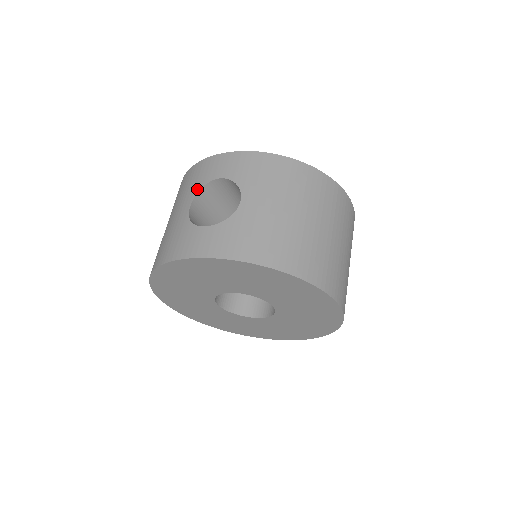
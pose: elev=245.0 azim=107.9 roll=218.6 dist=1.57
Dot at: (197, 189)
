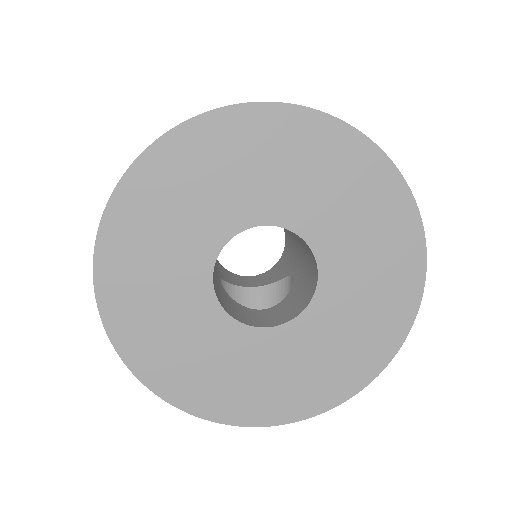
Dot at: occluded
